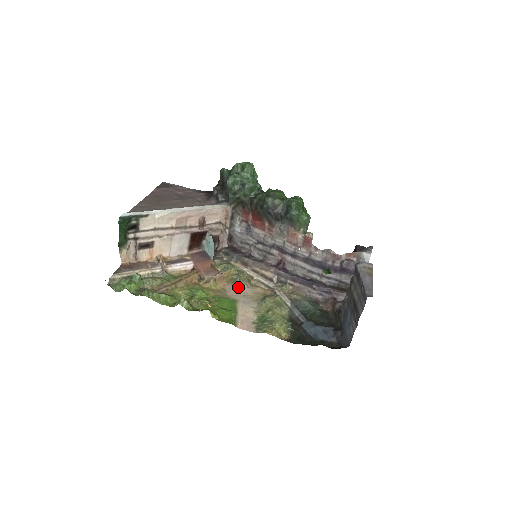
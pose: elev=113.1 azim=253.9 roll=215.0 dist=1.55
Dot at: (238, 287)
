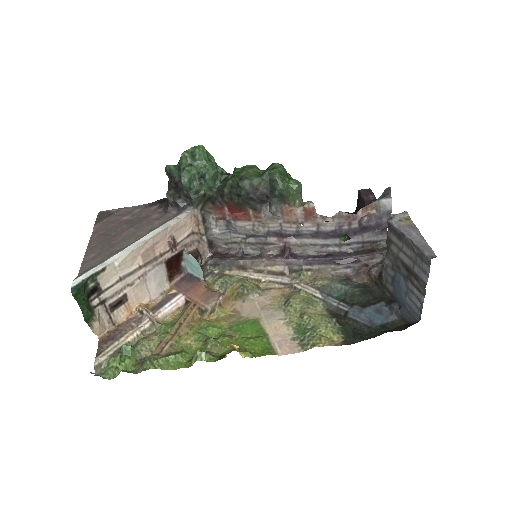
Dot at: (249, 300)
